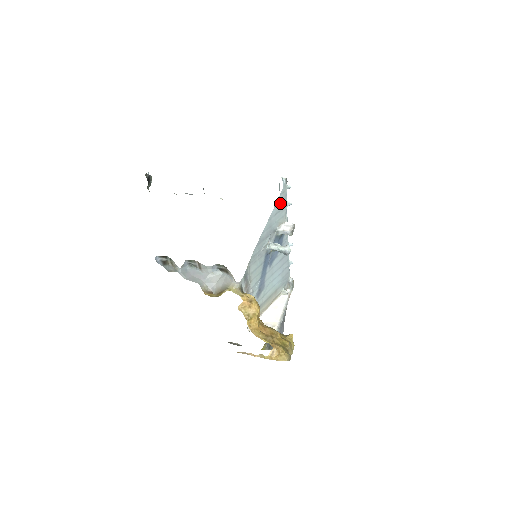
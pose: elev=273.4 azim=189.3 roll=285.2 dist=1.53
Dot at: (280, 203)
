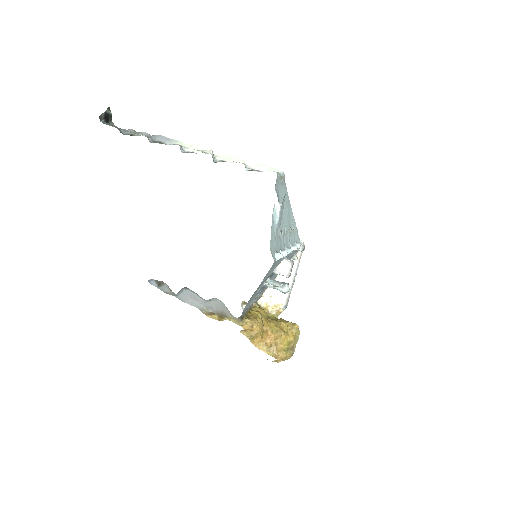
Dot at: (271, 269)
